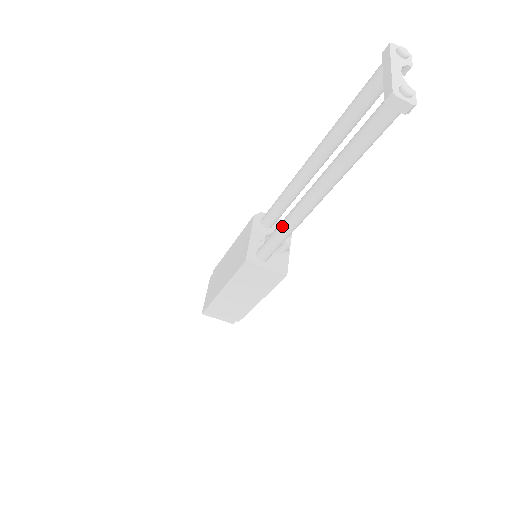
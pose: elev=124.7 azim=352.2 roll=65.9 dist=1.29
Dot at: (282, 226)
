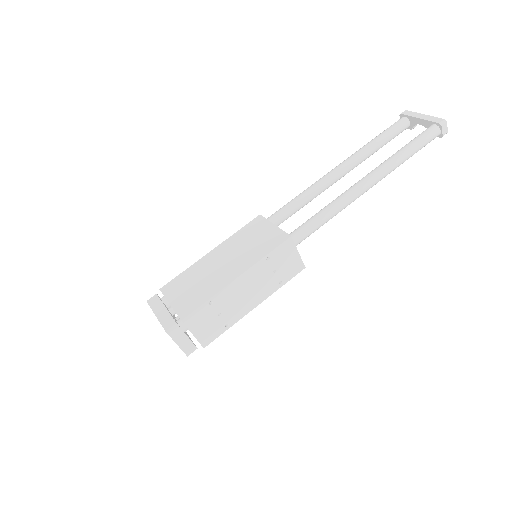
Dot at: (334, 205)
